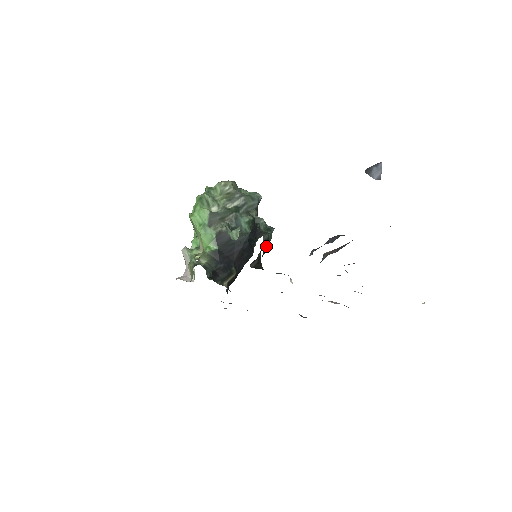
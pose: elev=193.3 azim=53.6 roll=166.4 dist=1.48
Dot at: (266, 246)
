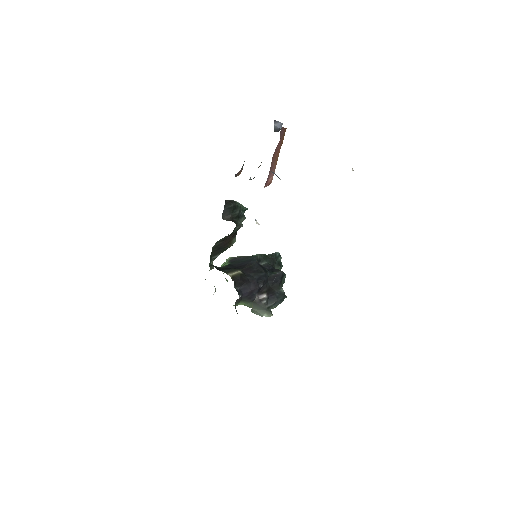
Dot at: (231, 202)
